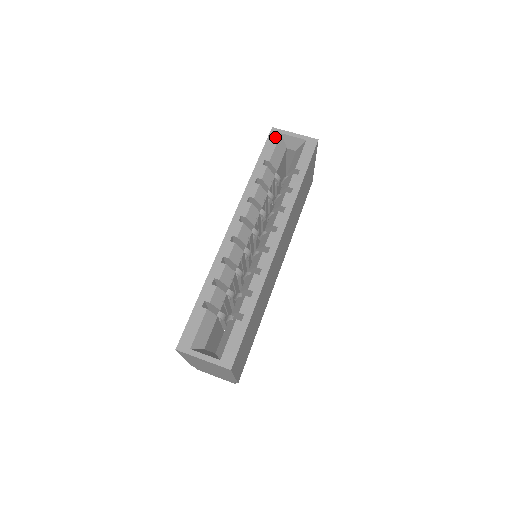
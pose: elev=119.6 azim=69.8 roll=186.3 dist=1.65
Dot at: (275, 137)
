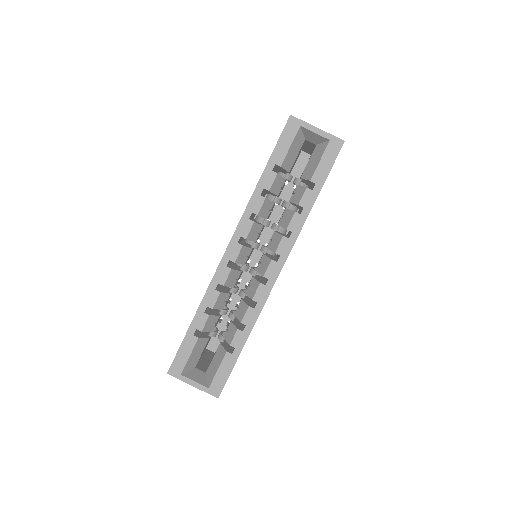
Dot at: (292, 131)
